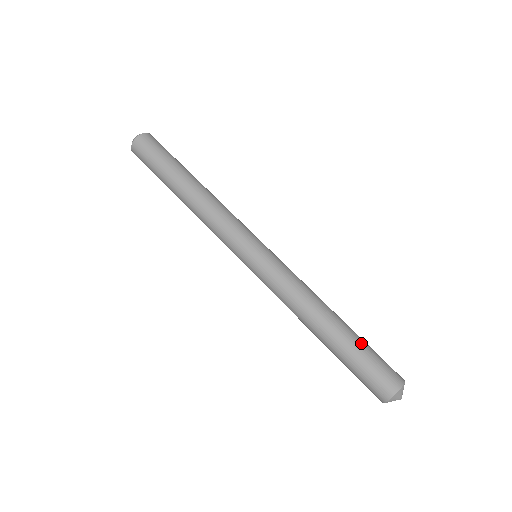
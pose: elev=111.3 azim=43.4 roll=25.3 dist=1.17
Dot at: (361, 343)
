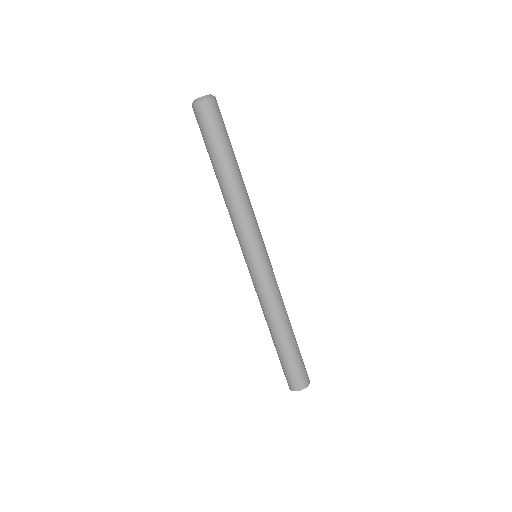
Dot at: occluded
